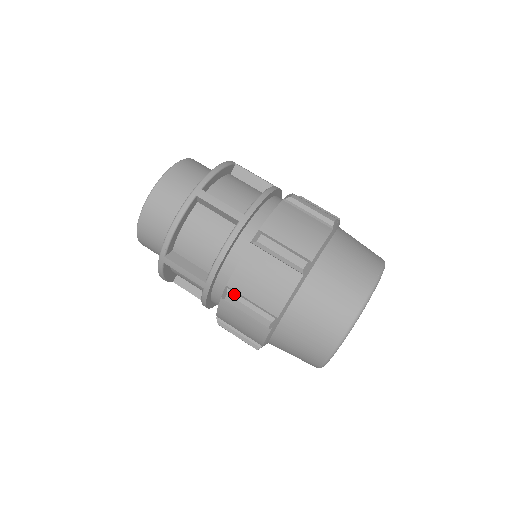
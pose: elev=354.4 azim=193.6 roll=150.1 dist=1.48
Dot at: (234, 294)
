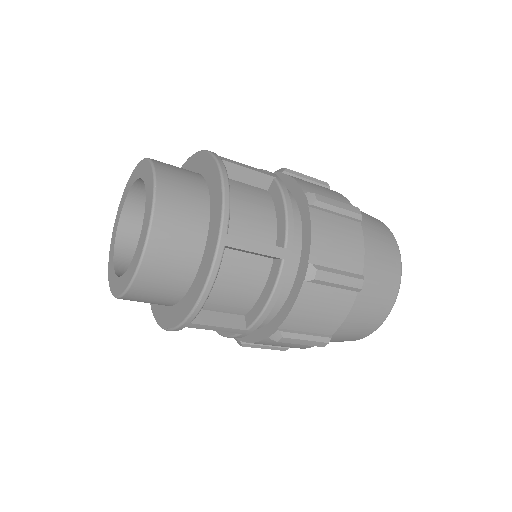
Dot at: (289, 334)
